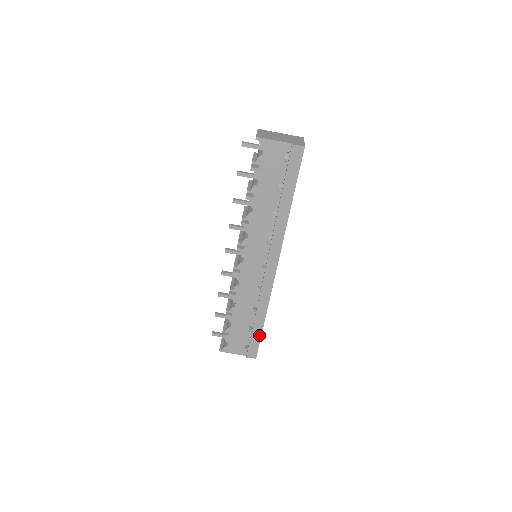
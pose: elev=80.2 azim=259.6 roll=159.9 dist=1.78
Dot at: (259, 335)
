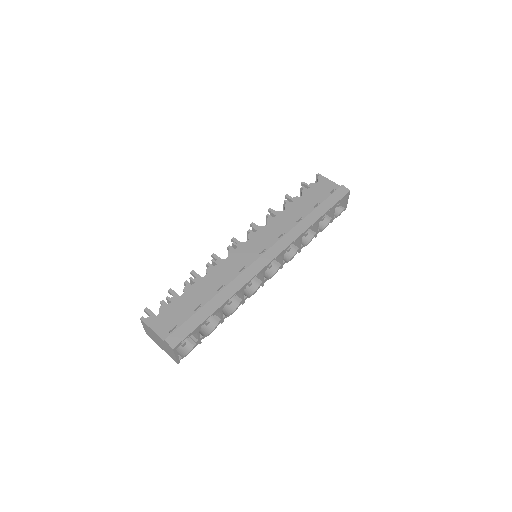
Dot at: (202, 319)
